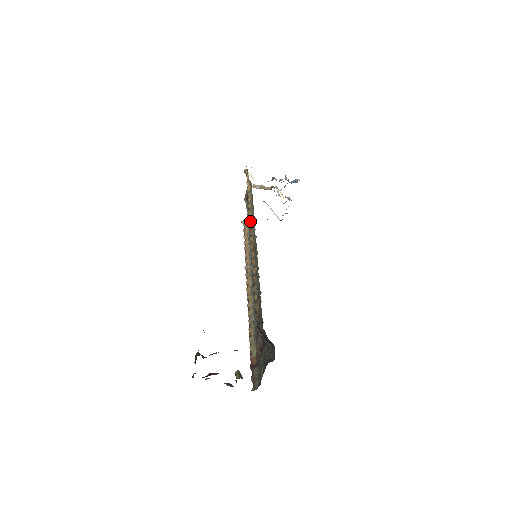
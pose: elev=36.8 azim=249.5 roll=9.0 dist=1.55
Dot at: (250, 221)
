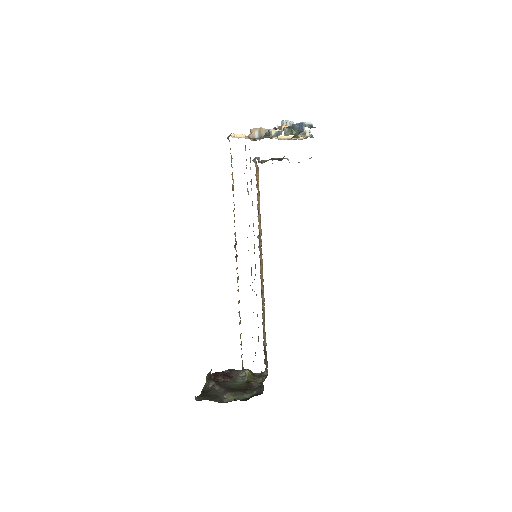
Dot at: occluded
